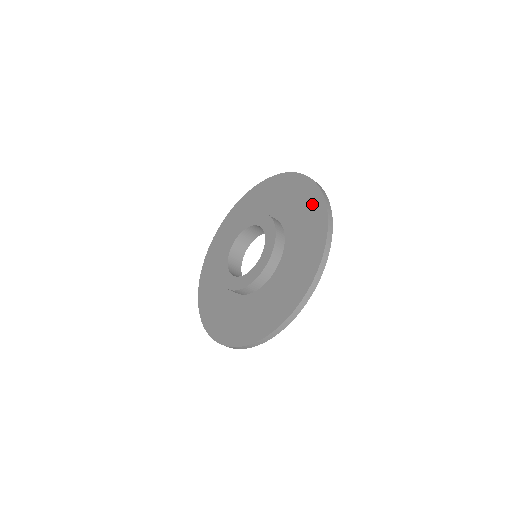
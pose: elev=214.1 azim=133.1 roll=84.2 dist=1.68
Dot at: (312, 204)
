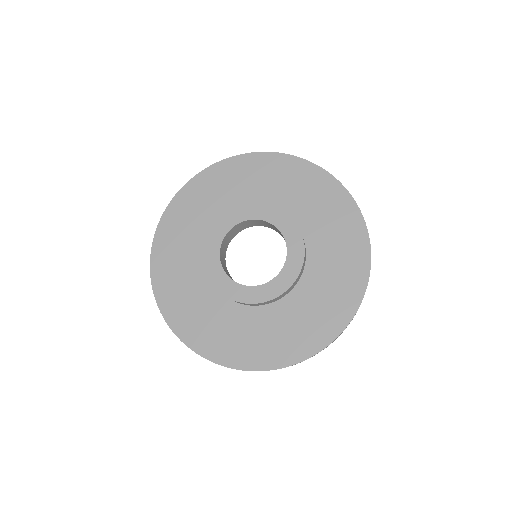
Dot at: (334, 314)
